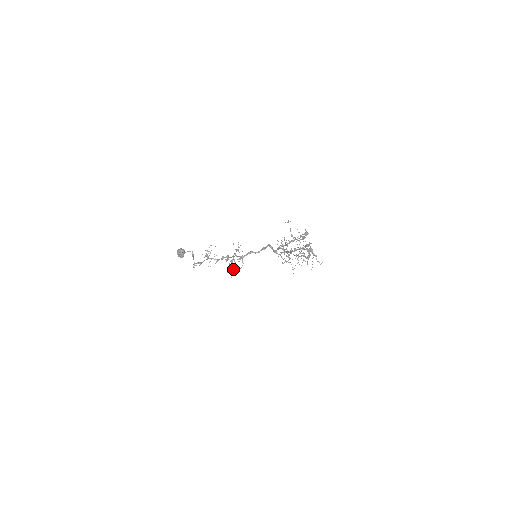
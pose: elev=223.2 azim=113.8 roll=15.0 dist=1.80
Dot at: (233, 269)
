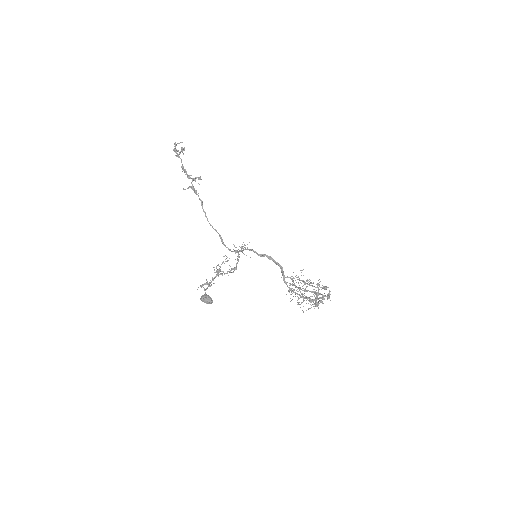
Dot at: (194, 190)
